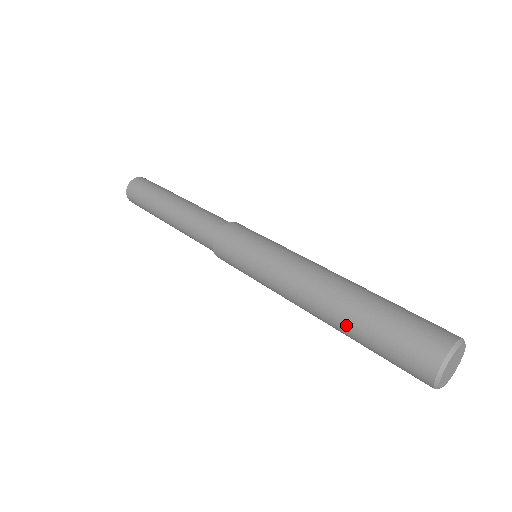
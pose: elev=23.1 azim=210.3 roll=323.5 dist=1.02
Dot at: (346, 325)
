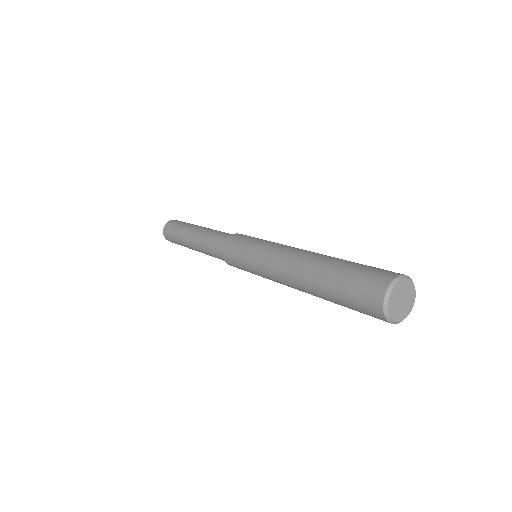
Dot at: (319, 273)
